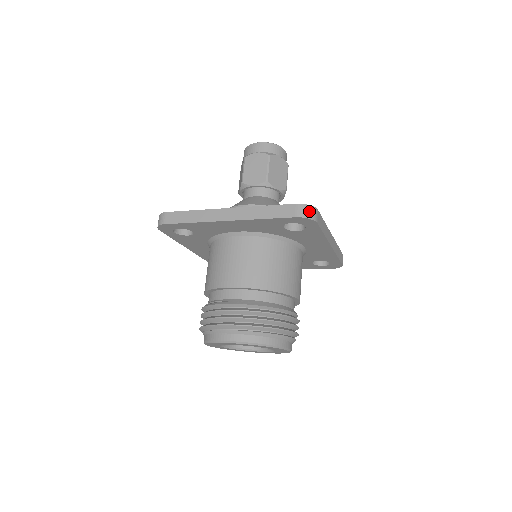
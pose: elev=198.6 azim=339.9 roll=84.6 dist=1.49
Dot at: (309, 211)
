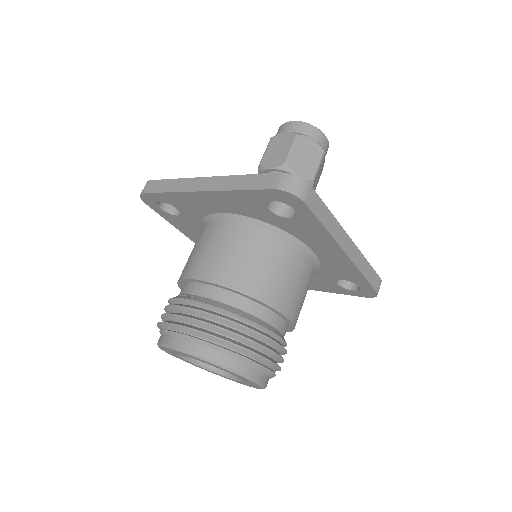
Dot at: (294, 184)
